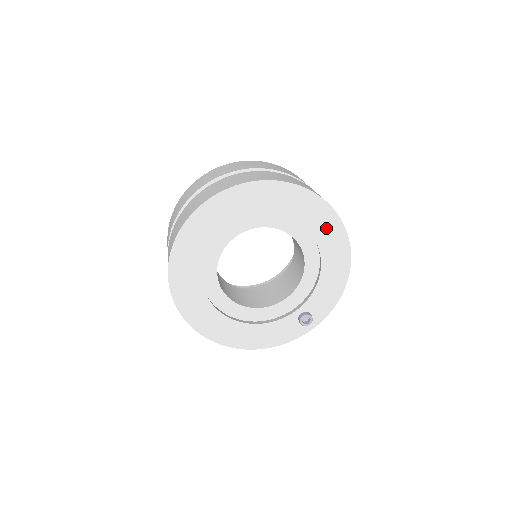
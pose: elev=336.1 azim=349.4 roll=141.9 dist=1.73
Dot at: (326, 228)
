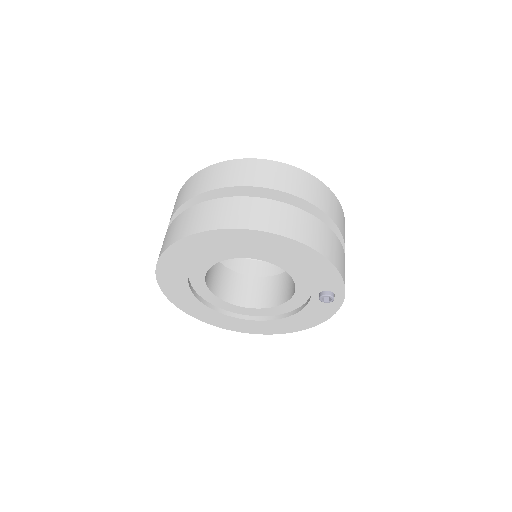
Dot at: (249, 242)
